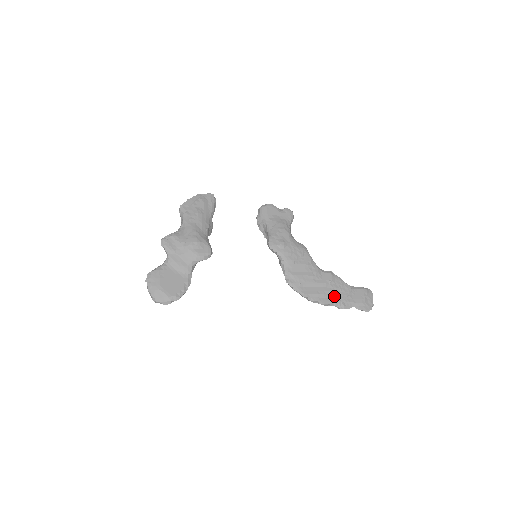
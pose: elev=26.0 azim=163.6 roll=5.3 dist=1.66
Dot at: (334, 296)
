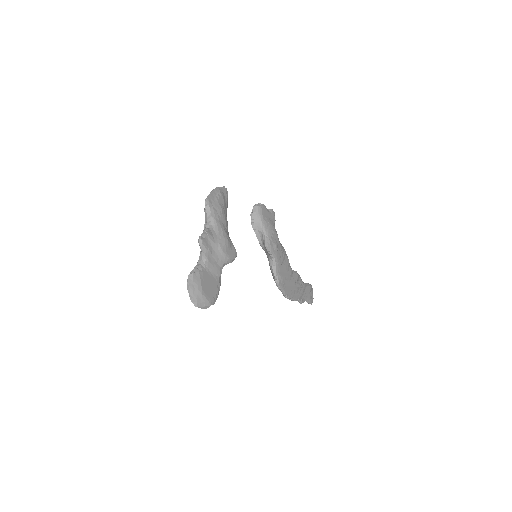
Dot at: (298, 293)
